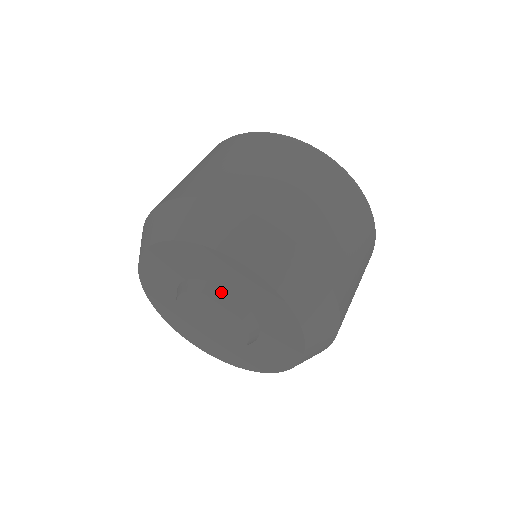
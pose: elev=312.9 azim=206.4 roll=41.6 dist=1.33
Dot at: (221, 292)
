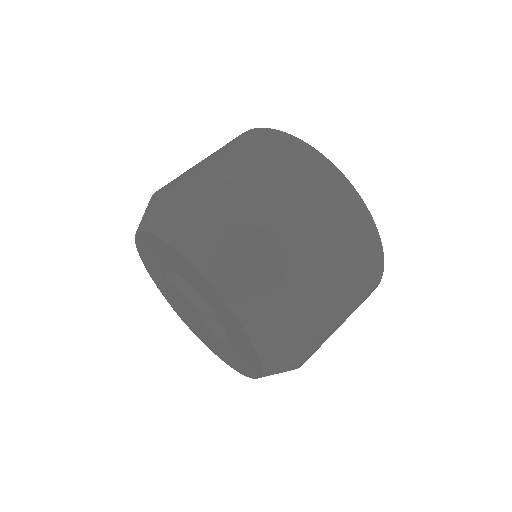
Dot at: (205, 308)
